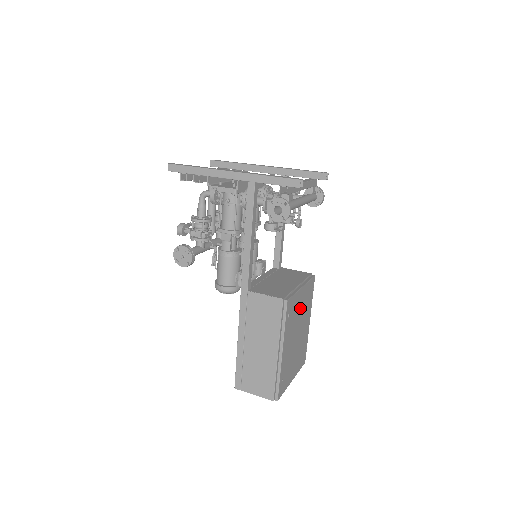
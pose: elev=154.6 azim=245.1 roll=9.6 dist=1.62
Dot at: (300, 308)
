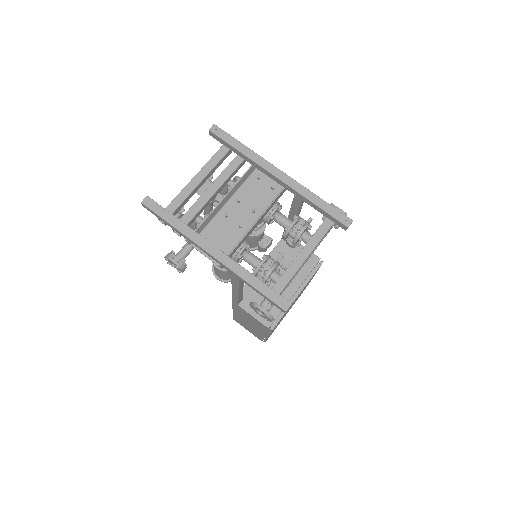
Dot at: occluded
